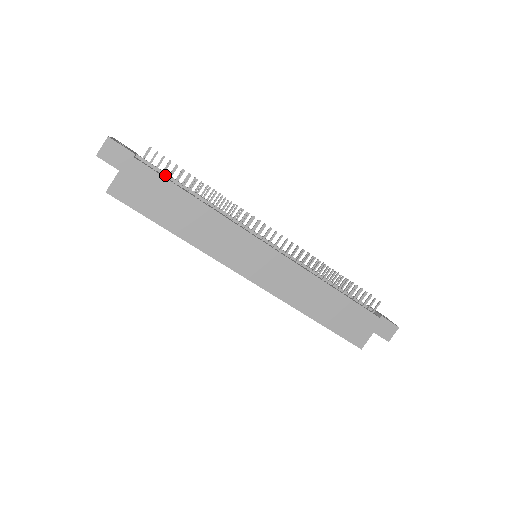
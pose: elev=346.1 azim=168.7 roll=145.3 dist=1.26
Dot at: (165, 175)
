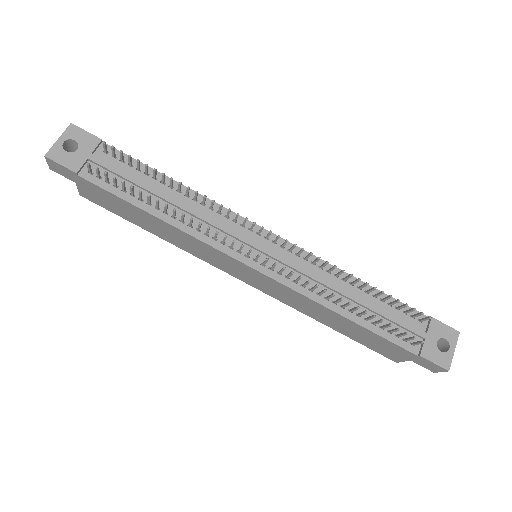
Dot at: (124, 179)
